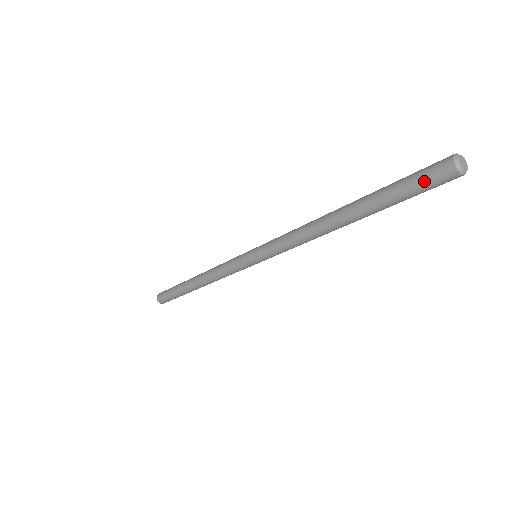
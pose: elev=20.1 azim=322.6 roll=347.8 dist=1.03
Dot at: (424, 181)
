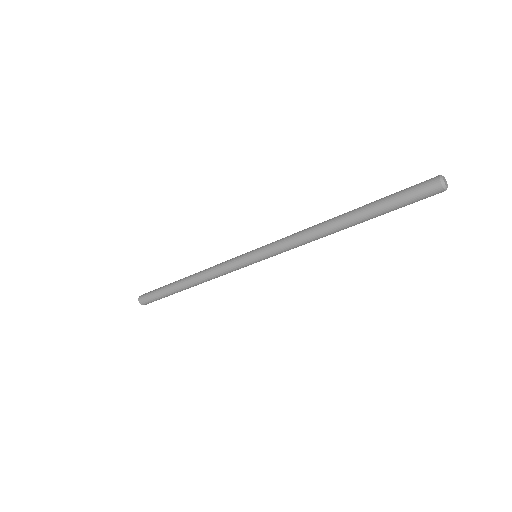
Dot at: (419, 199)
